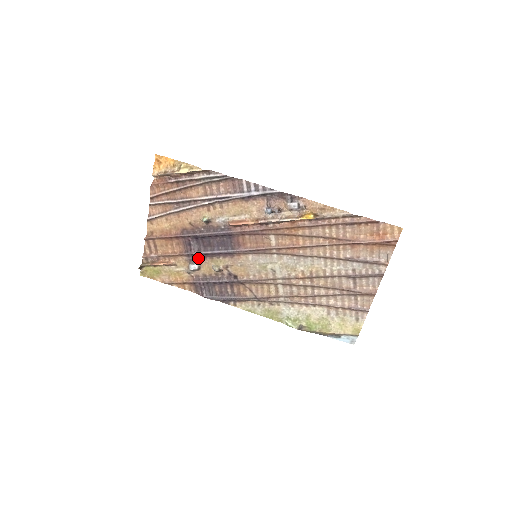
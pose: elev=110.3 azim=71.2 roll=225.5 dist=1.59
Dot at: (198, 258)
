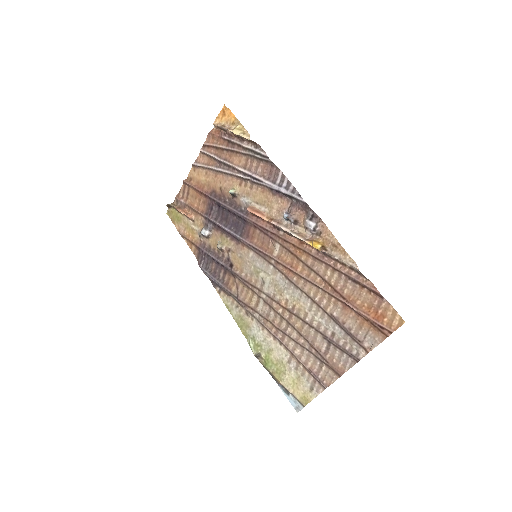
Dot at: (212, 226)
